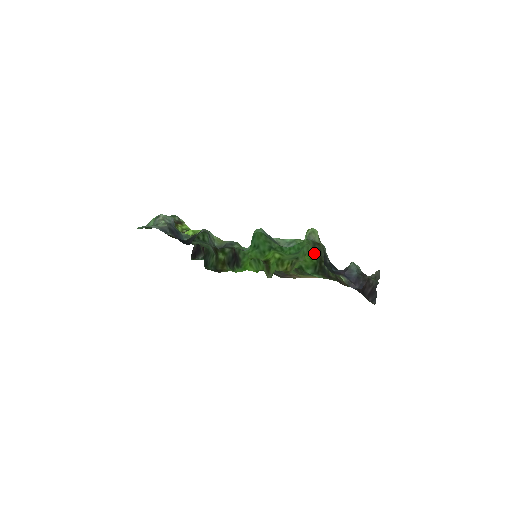
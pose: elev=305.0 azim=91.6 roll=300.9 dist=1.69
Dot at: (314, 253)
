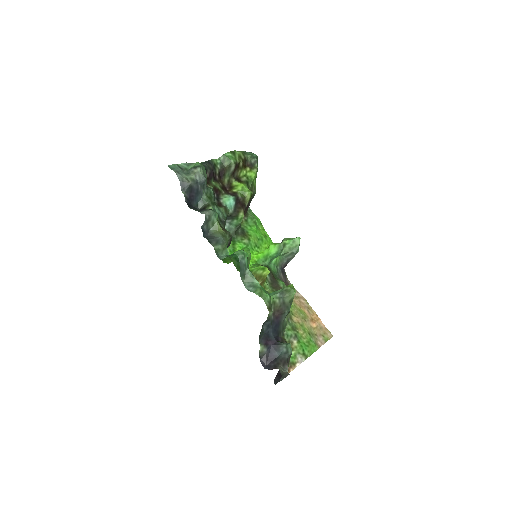
Dot at: occluded
